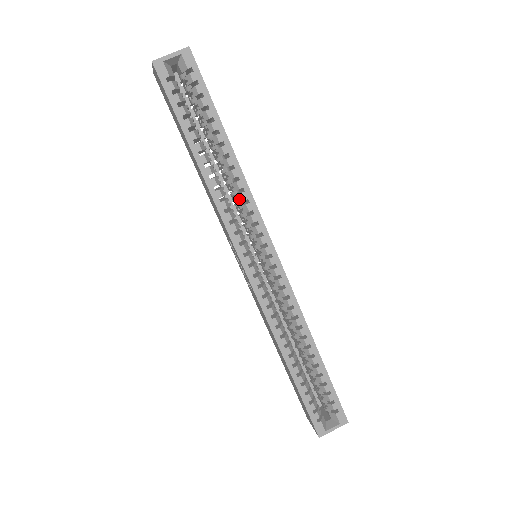
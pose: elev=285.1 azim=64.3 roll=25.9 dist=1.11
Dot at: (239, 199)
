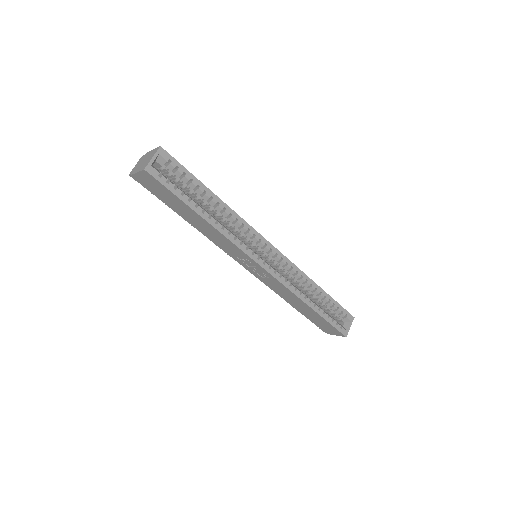
Dot at: (236, 227)
